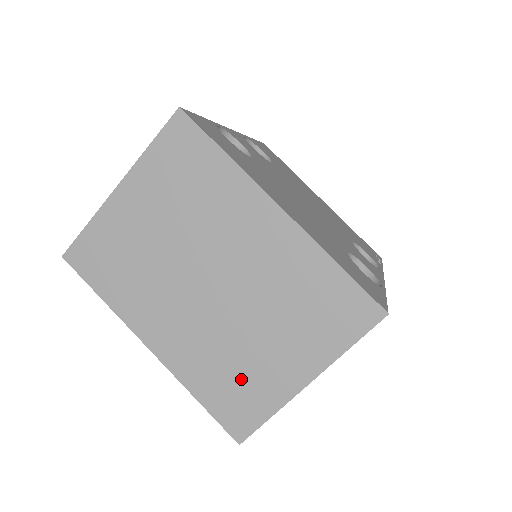
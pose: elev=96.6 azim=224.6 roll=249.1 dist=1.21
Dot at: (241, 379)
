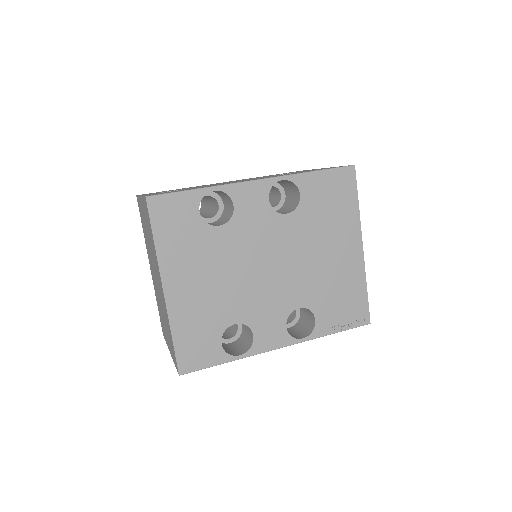
Dot at: occluded
